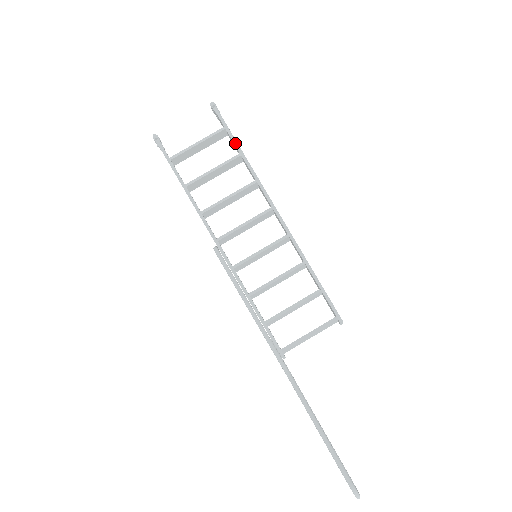
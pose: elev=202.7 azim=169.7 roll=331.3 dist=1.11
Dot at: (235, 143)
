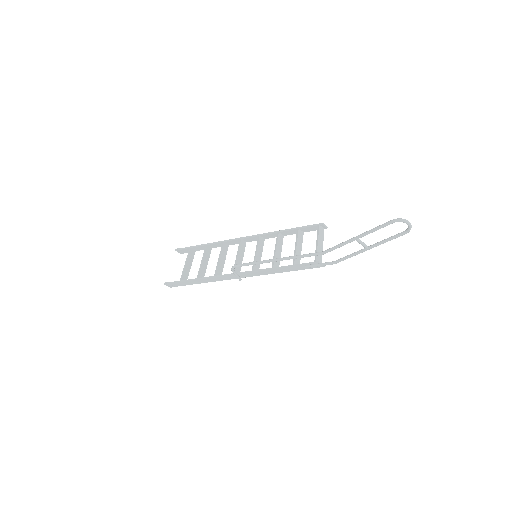
Dot at: (200, 246)
